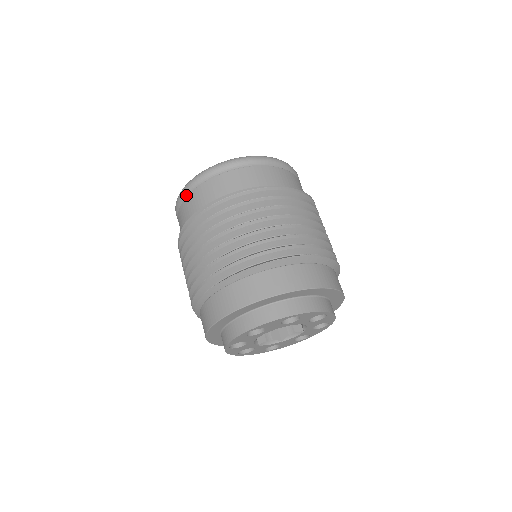
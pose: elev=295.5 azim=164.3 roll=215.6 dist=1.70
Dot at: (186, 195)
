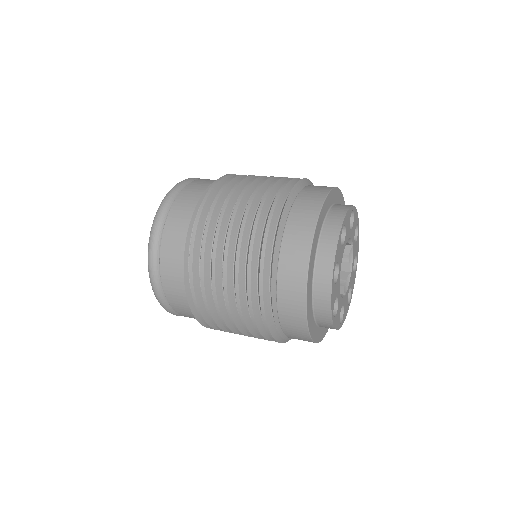
Dot at: (165, 216)
